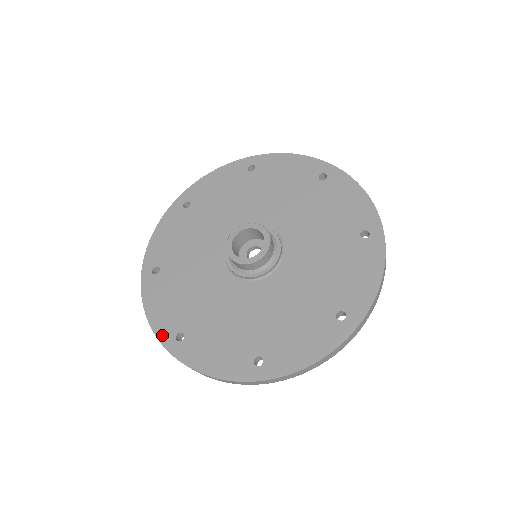
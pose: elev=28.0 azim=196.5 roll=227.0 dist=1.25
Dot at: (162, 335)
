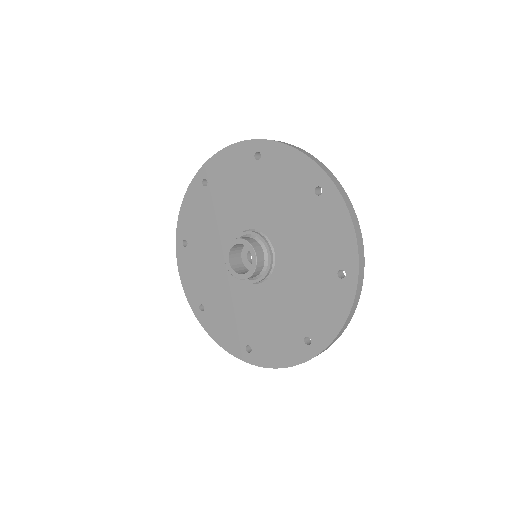
Dot at: (179, 229)
